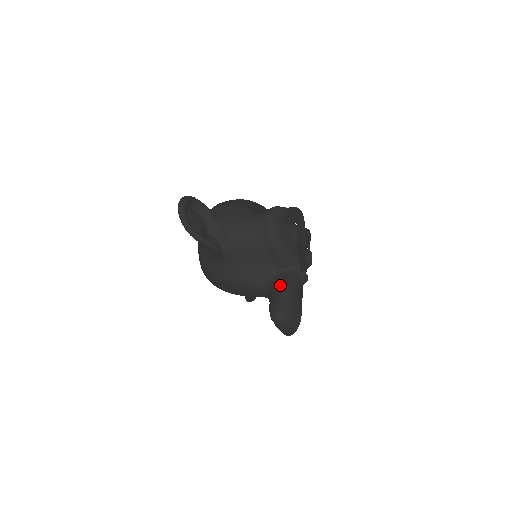
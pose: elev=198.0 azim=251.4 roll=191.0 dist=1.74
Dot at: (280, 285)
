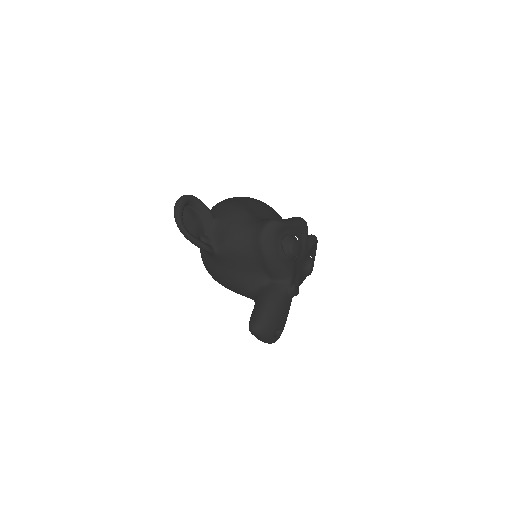
Dot at: (265, 297)
